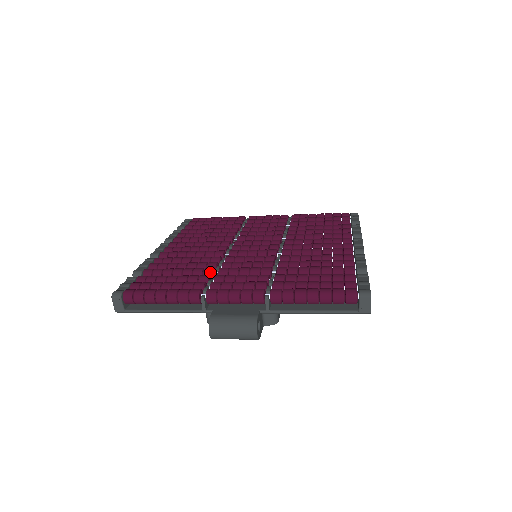
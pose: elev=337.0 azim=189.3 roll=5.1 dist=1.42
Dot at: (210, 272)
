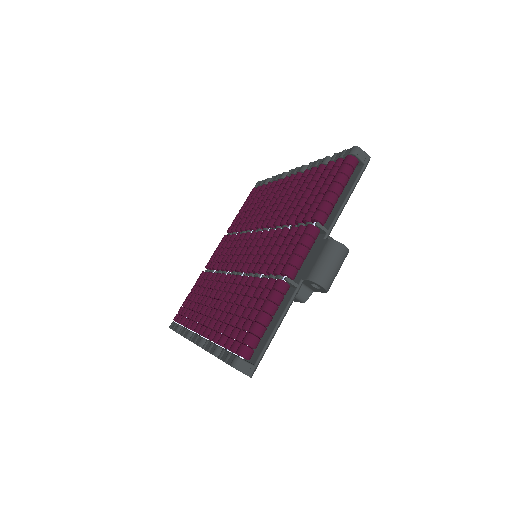
Dot at: (258, 280)
